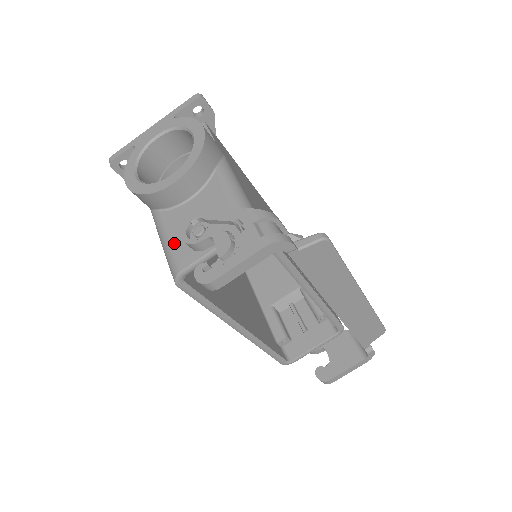
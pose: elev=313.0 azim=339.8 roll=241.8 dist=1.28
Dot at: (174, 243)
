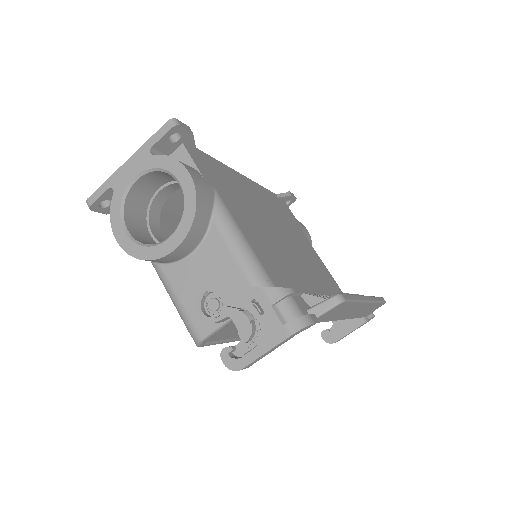
Dot at: (187, 307)
